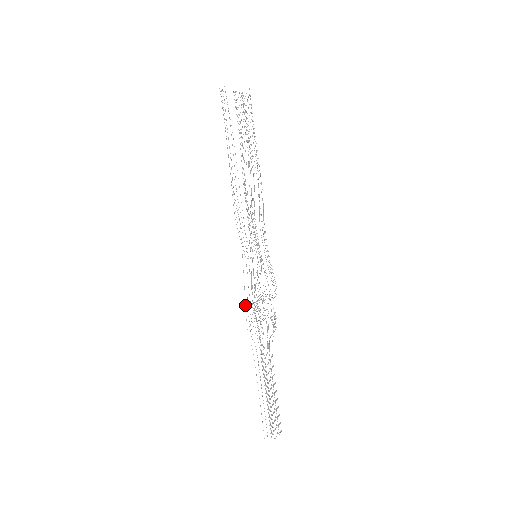
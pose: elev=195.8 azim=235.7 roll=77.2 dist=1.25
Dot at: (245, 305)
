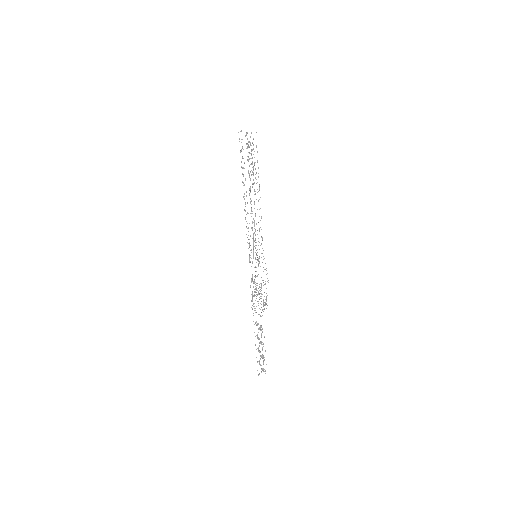
Dot at: occluded
